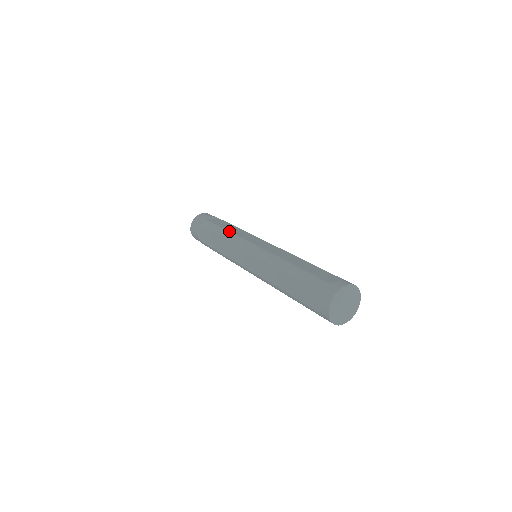
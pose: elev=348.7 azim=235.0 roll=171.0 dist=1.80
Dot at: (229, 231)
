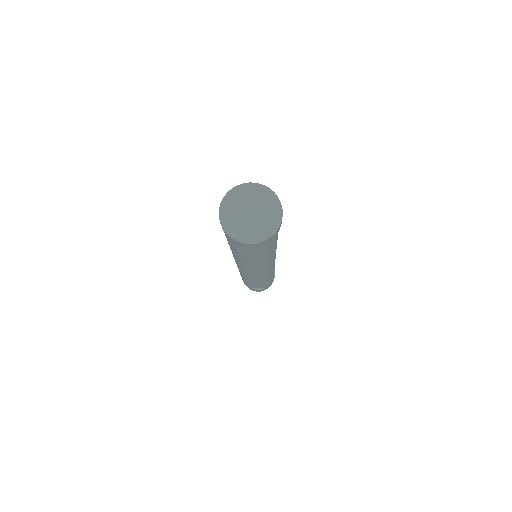
Dot at: occluded
